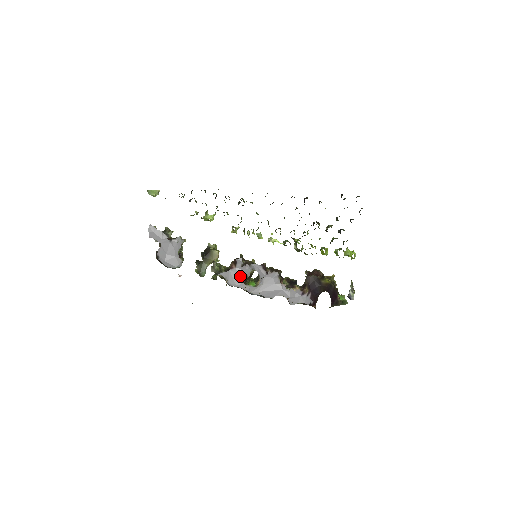
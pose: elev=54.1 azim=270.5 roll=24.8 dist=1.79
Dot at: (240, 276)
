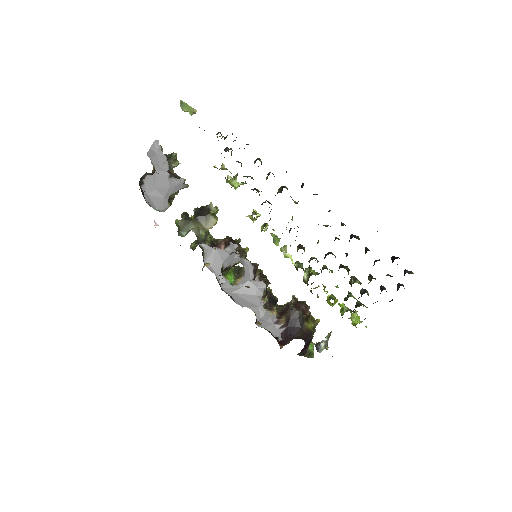
Dot at: (223, 262)
